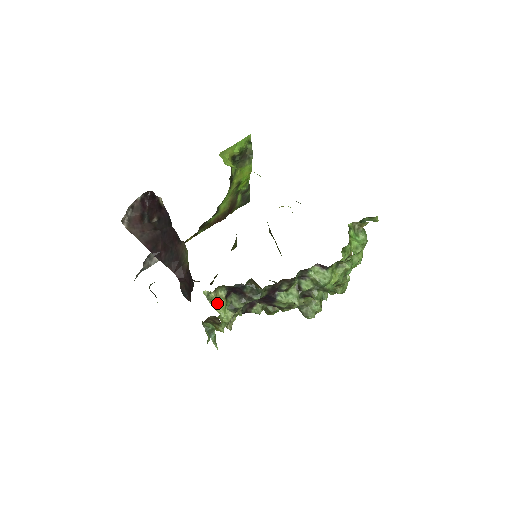
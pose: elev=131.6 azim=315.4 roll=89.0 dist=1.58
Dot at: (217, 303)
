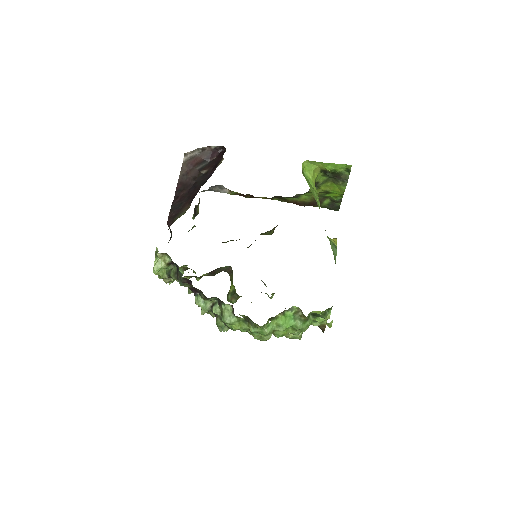
Dot at: (158, 262)
